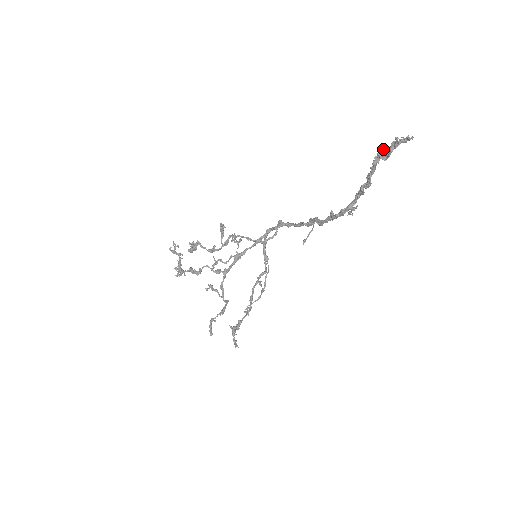
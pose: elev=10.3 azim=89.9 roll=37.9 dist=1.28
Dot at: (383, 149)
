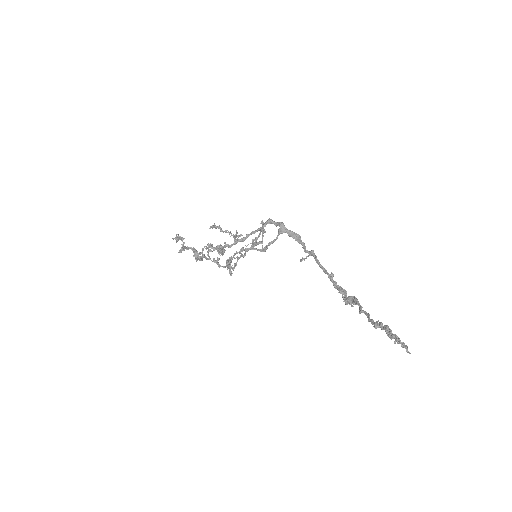
Dot at: (386, 329)
